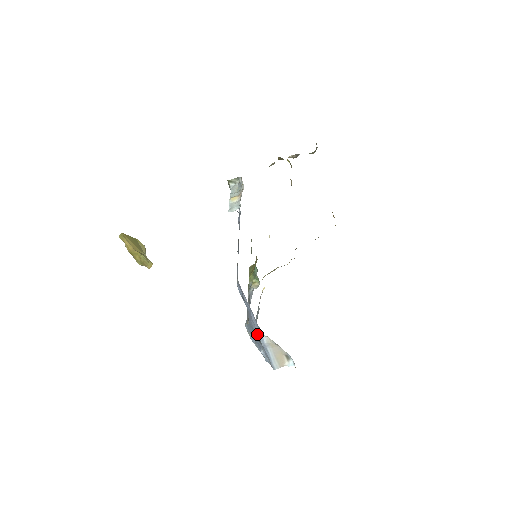
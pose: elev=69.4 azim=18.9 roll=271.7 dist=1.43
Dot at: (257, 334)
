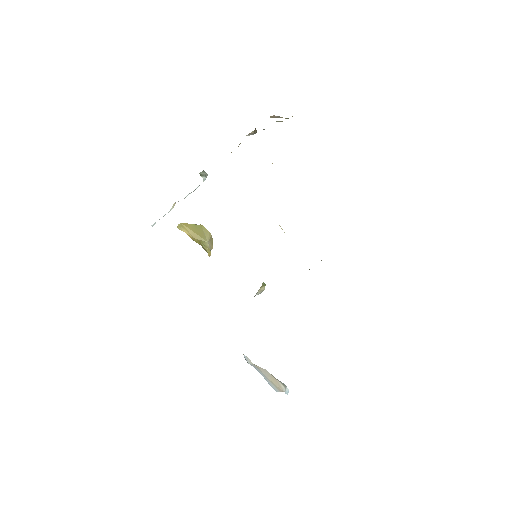
Dot at: occluded
